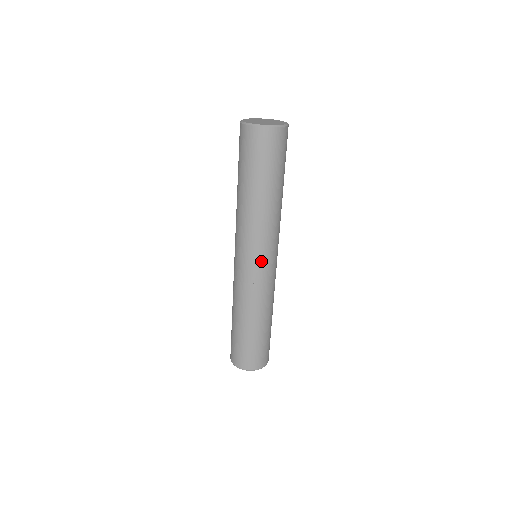
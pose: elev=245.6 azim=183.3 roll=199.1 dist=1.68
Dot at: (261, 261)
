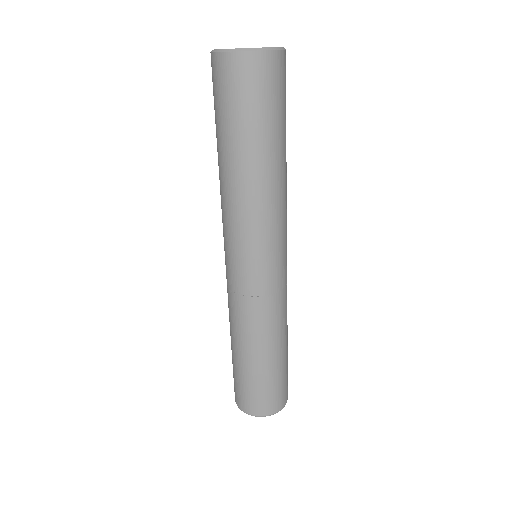
Dot at: (253, 264)
